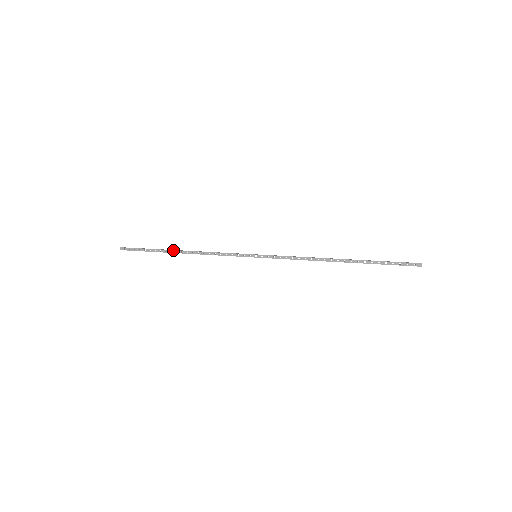
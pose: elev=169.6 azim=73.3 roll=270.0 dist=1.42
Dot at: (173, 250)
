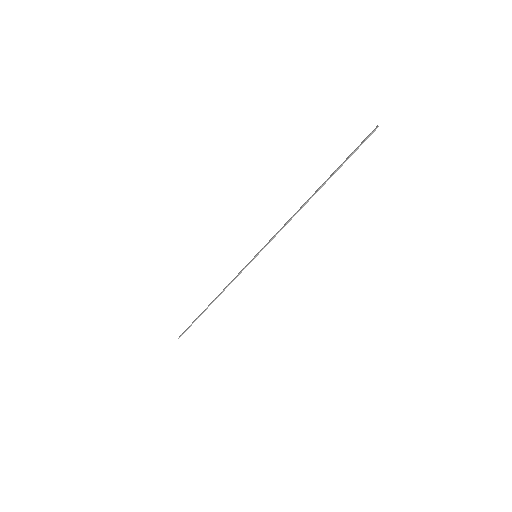
Dot at: occluded
